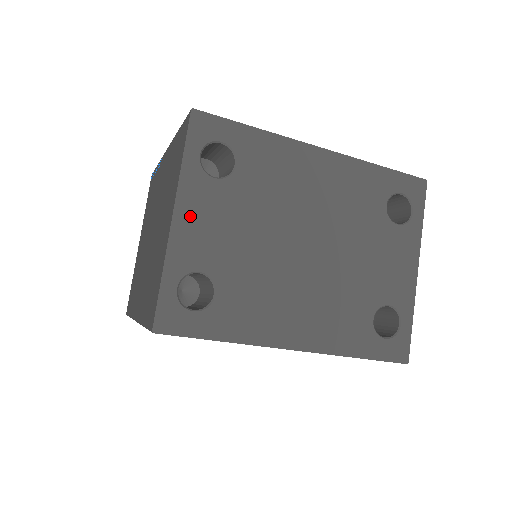
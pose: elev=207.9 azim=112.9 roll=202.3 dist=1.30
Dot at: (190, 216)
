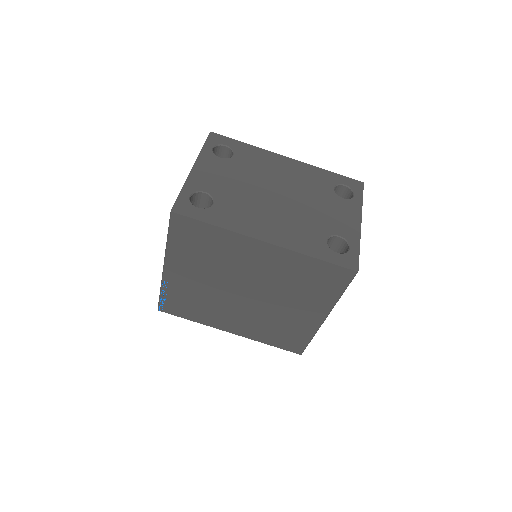
Dot at: (203, 169)
